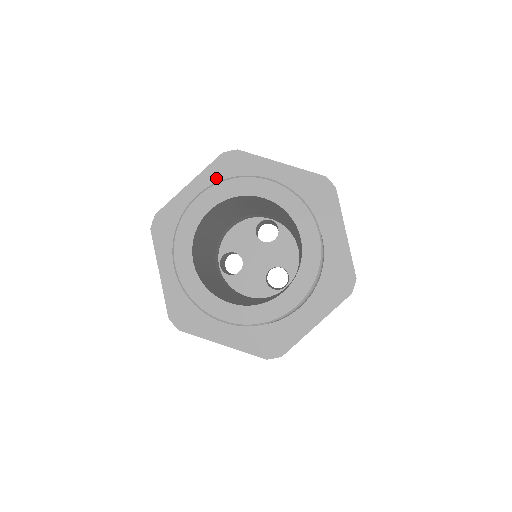
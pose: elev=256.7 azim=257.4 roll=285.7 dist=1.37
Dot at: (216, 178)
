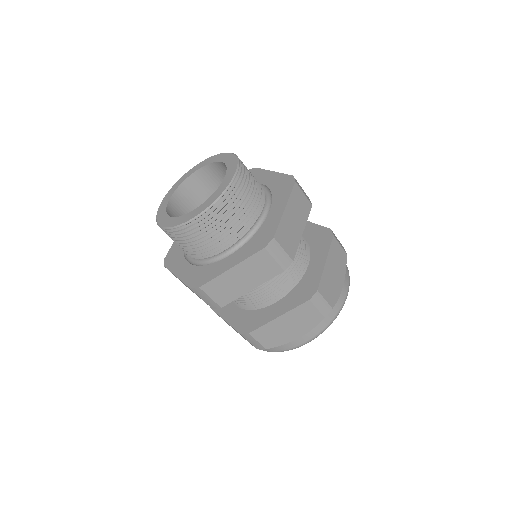
Dot at: occluded
